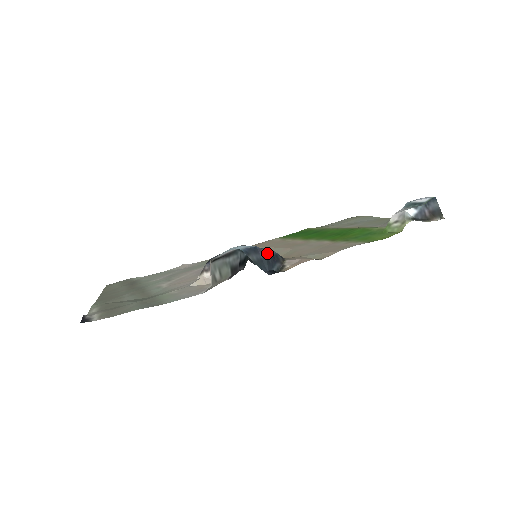
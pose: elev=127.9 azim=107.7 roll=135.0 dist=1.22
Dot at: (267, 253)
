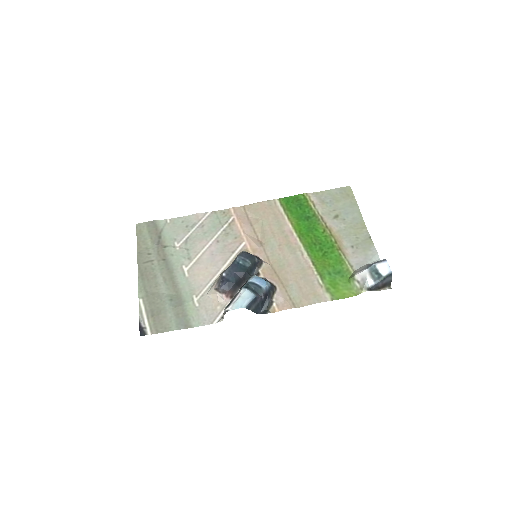
Dot at: (263, 297)
